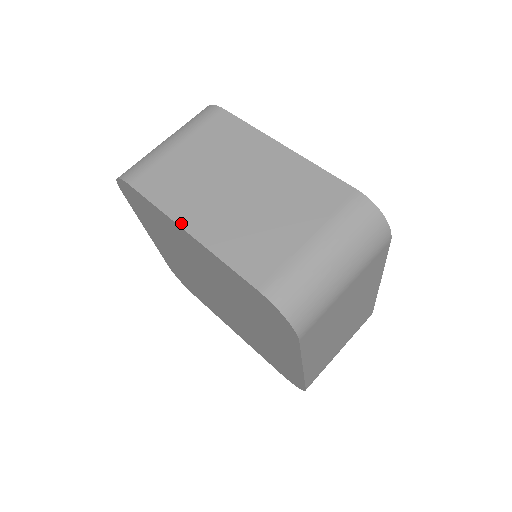
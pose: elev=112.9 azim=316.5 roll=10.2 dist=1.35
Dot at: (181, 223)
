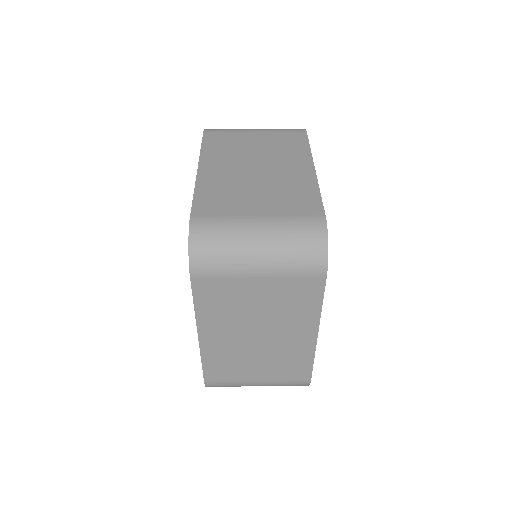
Dot at: (201, 163)
